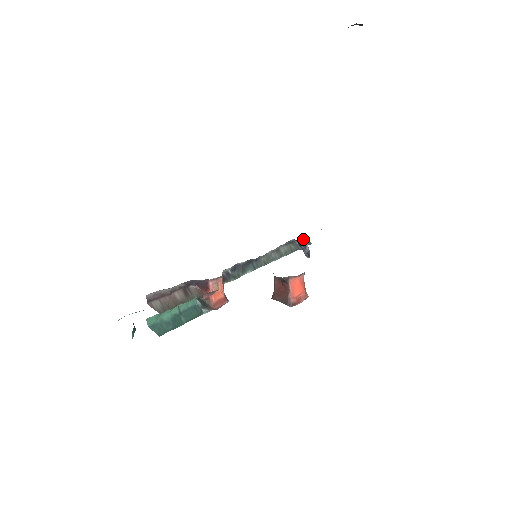
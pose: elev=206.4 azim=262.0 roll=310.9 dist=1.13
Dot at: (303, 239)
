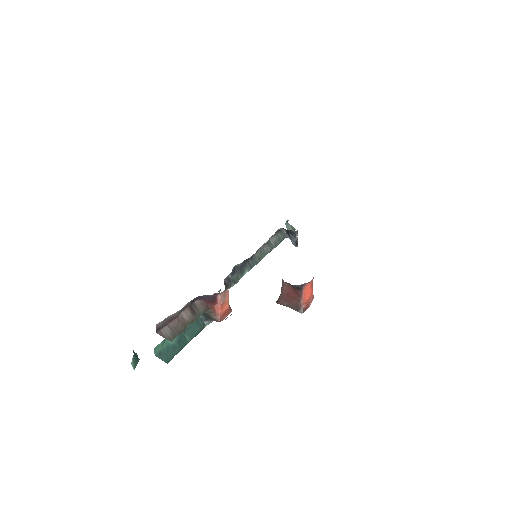
Dot at: (288, 225)
